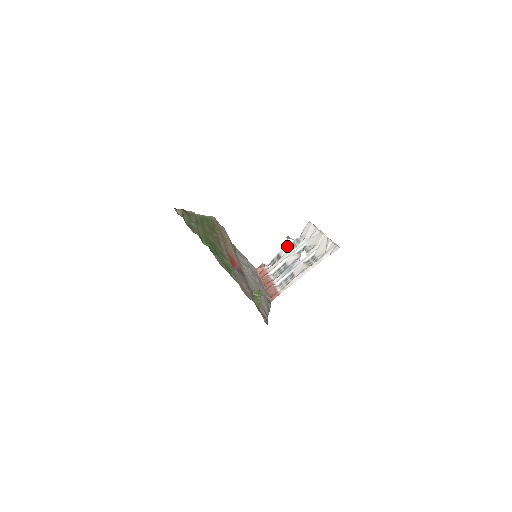
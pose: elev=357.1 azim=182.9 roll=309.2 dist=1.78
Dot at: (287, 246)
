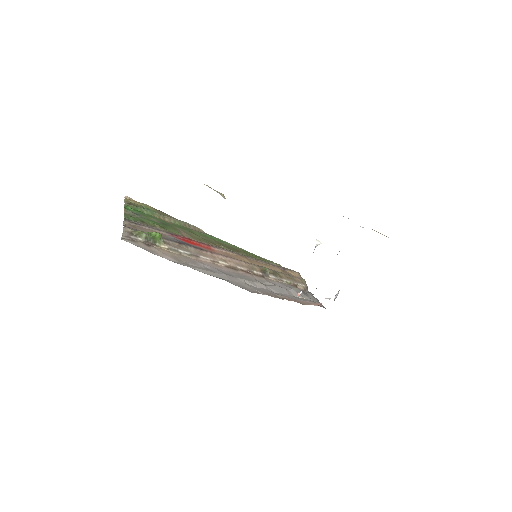
Dot at: occluded
